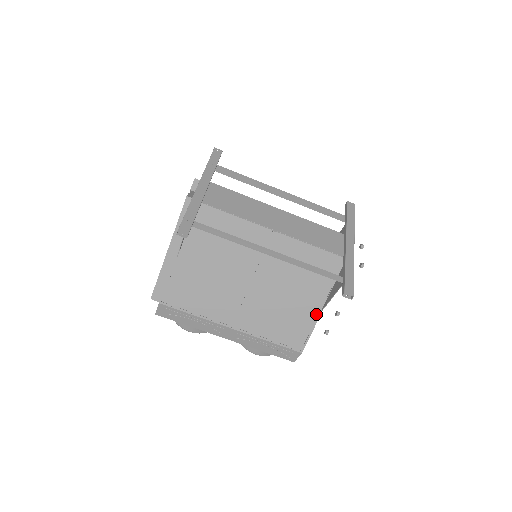
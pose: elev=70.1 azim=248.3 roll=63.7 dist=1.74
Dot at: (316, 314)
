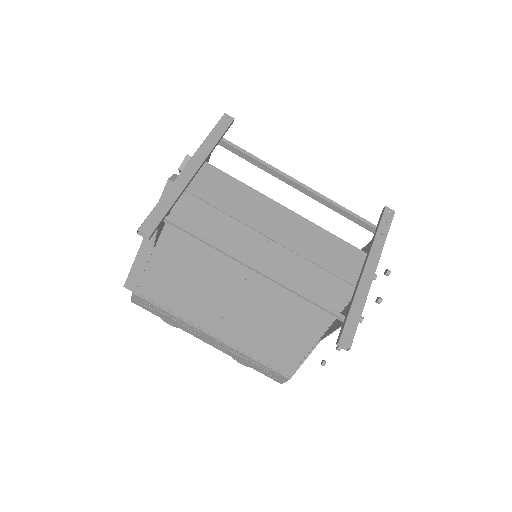
Dot at: (312, 343)
